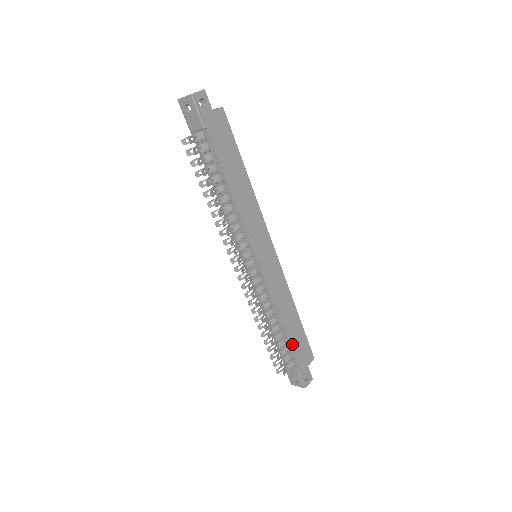
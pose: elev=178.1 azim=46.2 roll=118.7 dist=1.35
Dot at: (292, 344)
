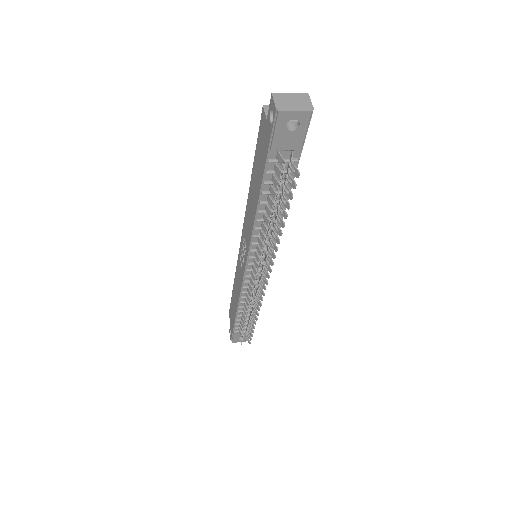
Dot at: occluded
